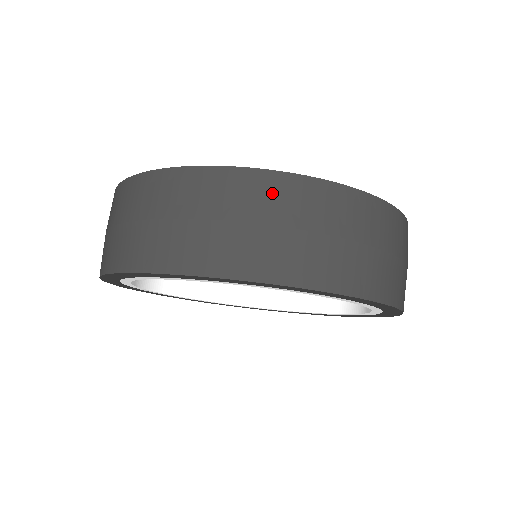
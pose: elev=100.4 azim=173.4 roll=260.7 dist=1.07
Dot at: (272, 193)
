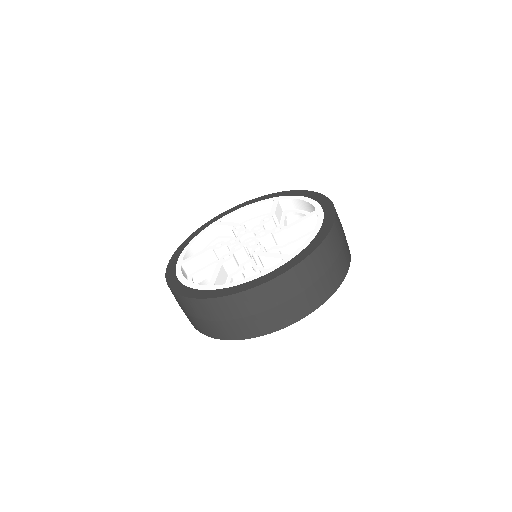
Dot at: (255, 299)
